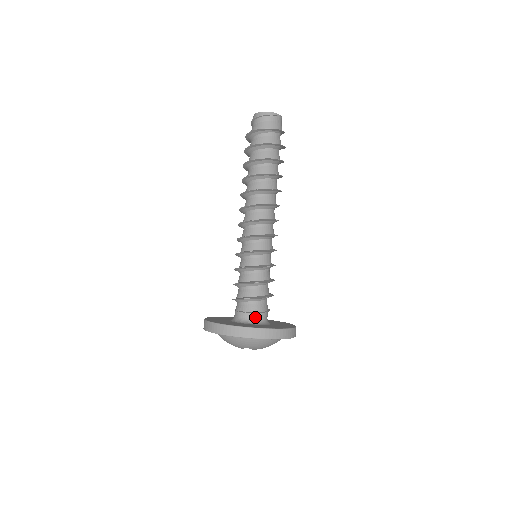
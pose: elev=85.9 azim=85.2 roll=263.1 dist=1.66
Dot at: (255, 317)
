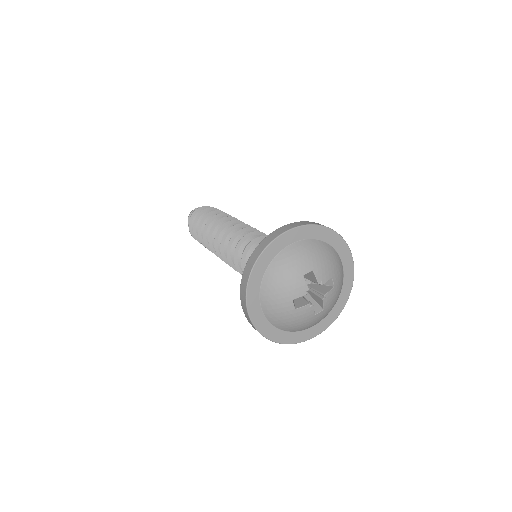
Dot at: occluded
